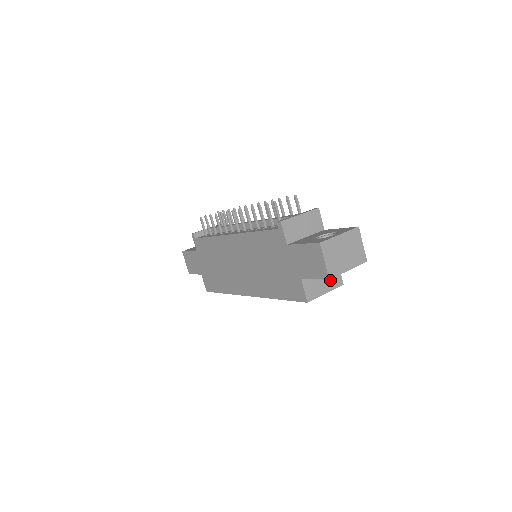
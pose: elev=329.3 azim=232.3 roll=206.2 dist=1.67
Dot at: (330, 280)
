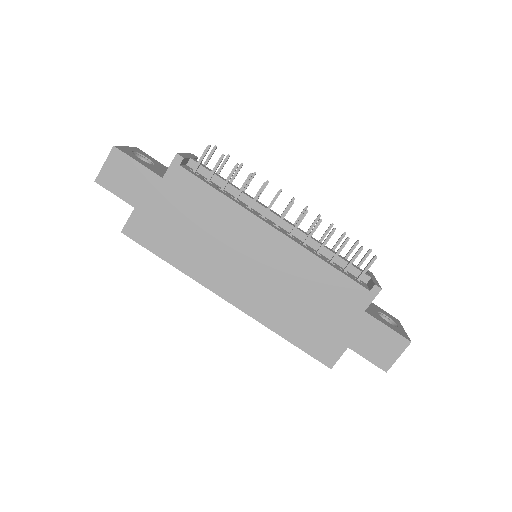
Dot at: occluded
